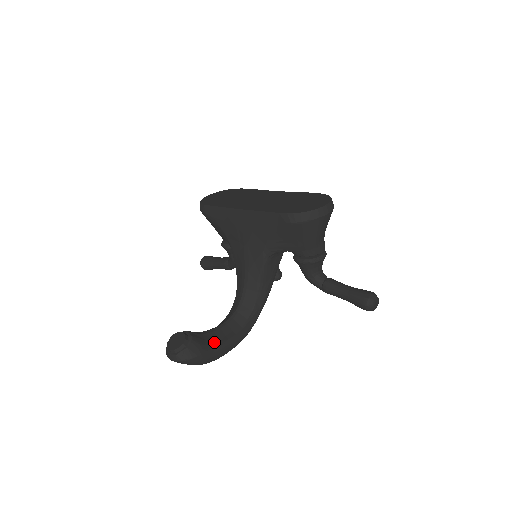
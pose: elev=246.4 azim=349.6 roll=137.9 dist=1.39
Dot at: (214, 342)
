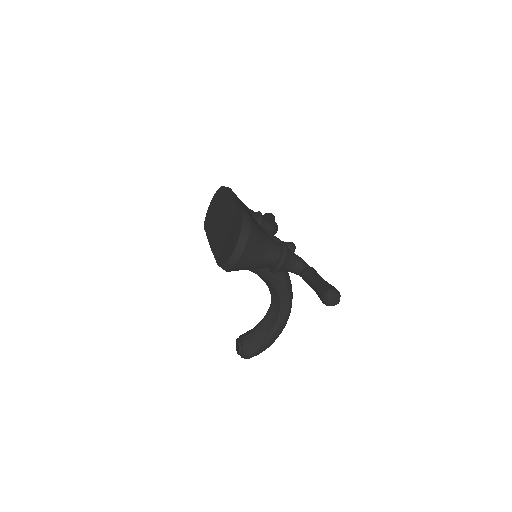
Dot at: (263, 335)
